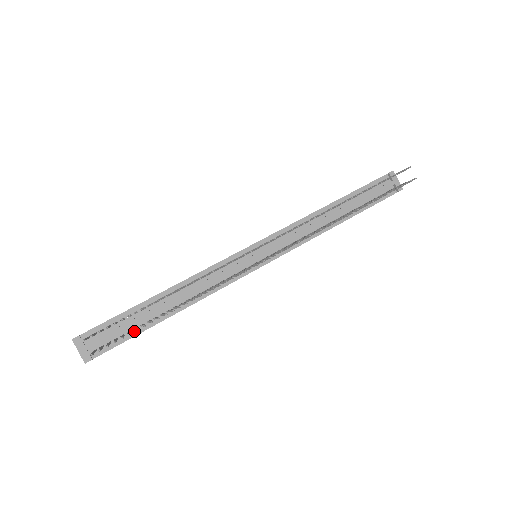
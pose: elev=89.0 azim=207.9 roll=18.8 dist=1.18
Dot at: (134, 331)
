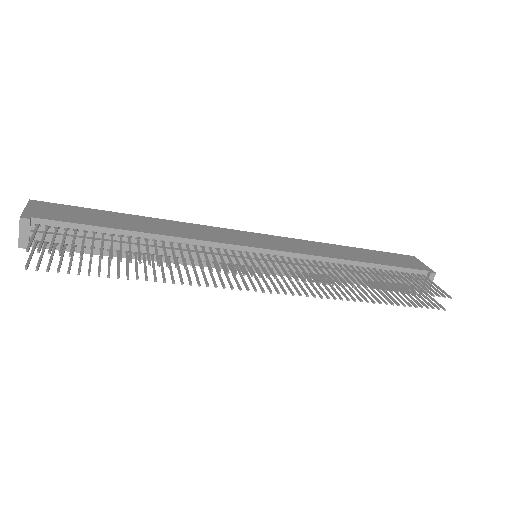
Dot at: (89, 249)
